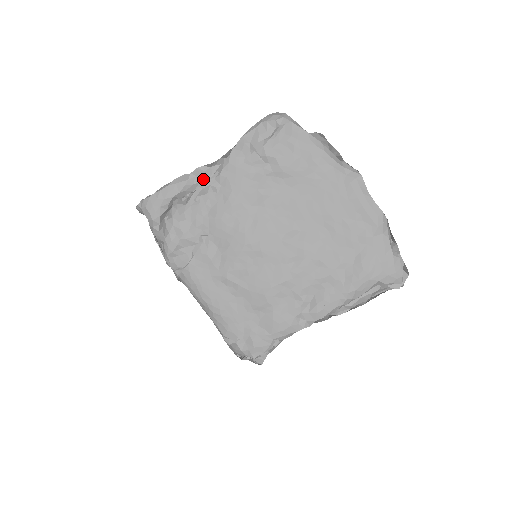
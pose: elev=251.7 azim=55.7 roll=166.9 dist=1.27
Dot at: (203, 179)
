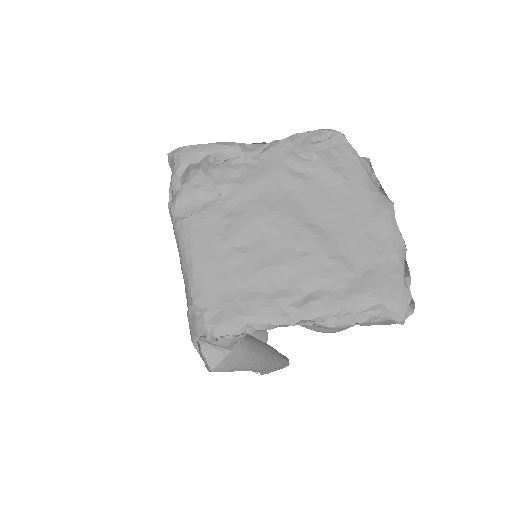
Dot at: (245, 152)
